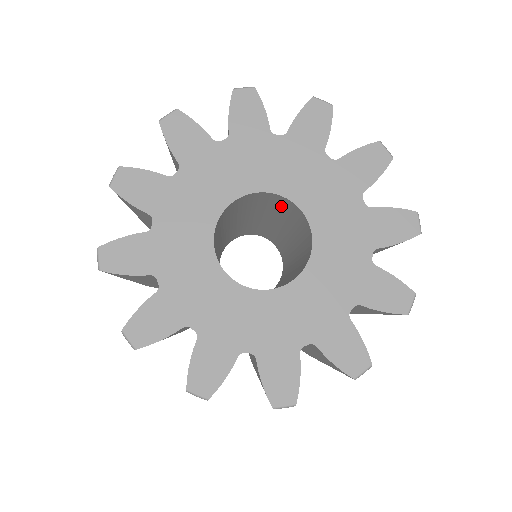
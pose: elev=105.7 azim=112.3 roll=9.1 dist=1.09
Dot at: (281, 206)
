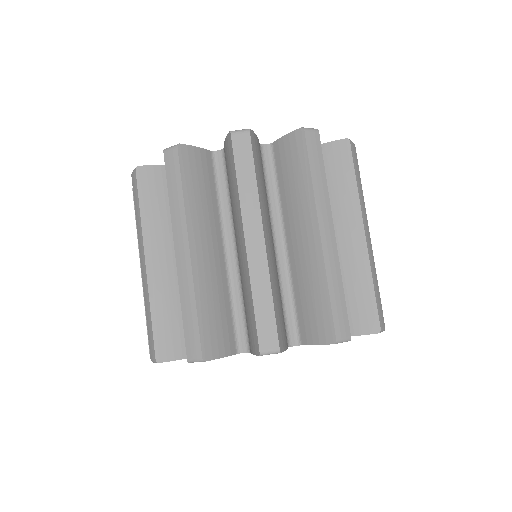
Dot at: occluded
